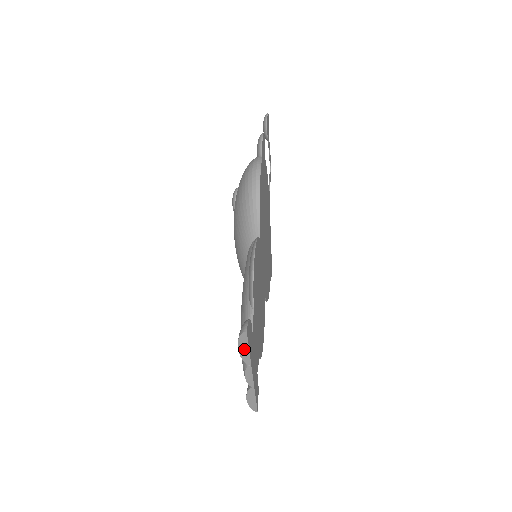
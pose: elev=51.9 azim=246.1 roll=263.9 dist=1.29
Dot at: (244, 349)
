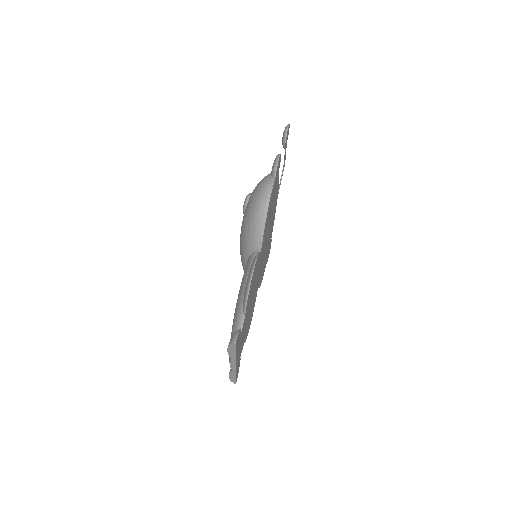
Dot at: (232, 351)
